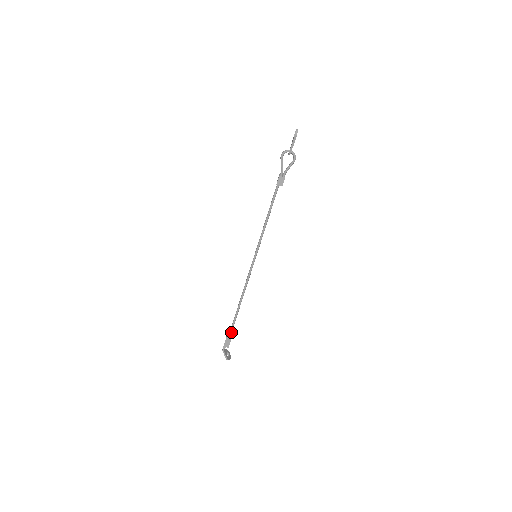
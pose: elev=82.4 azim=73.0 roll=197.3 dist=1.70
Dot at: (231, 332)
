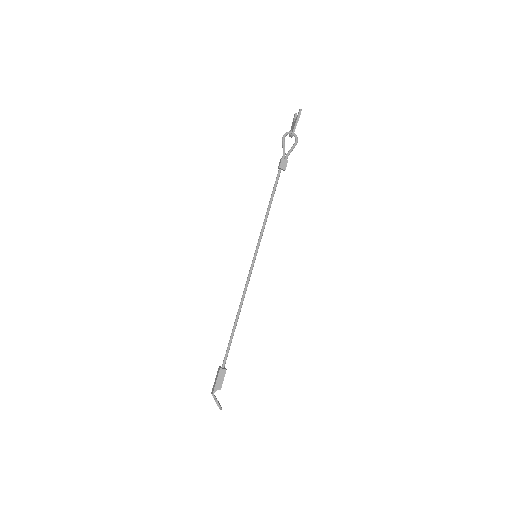
Dot at: (224, 366)
